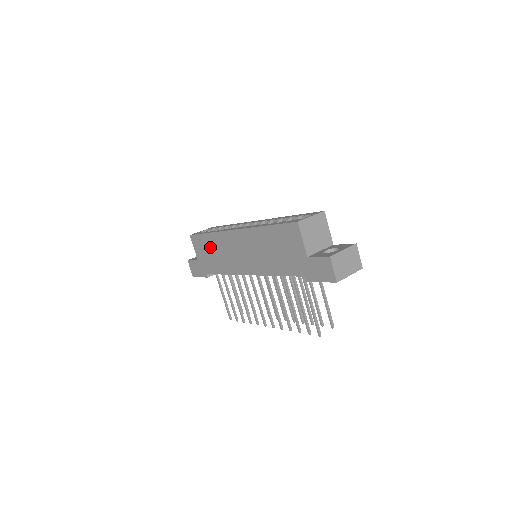
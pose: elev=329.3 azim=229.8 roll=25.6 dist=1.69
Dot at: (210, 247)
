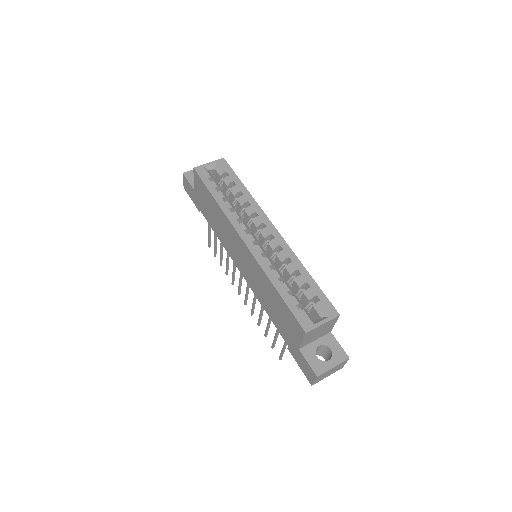
Dot at: (212, 207)
